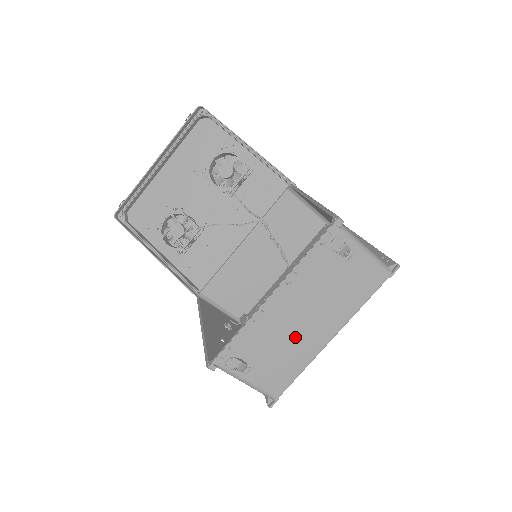
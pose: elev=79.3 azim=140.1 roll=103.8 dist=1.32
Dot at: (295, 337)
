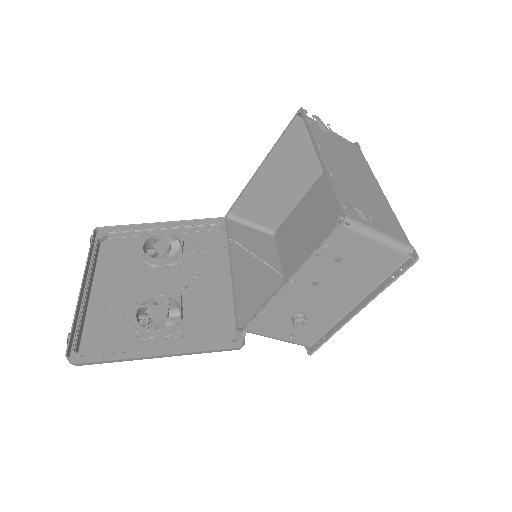
Dot at: (364, 189)
